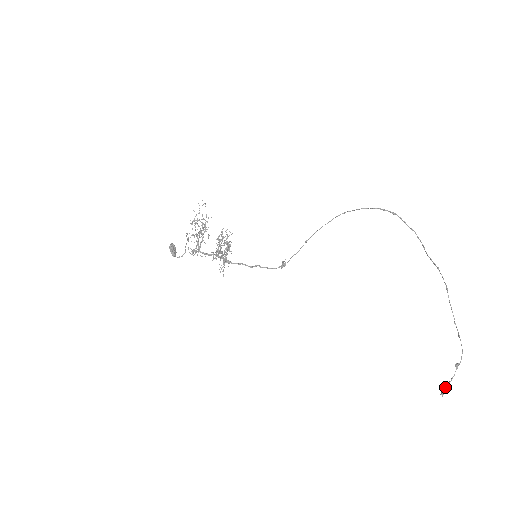
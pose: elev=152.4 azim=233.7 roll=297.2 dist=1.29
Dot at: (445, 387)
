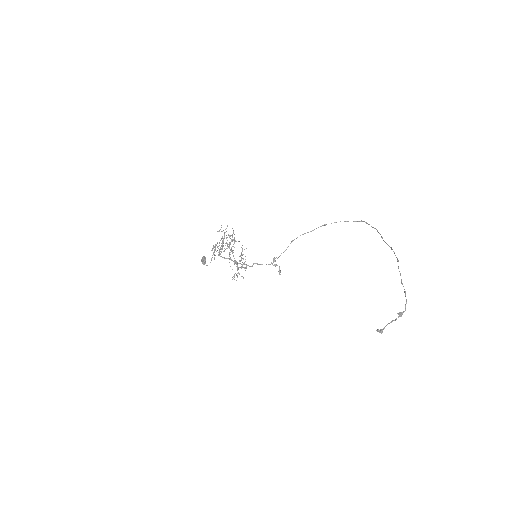
Dot at: (384, 328)
